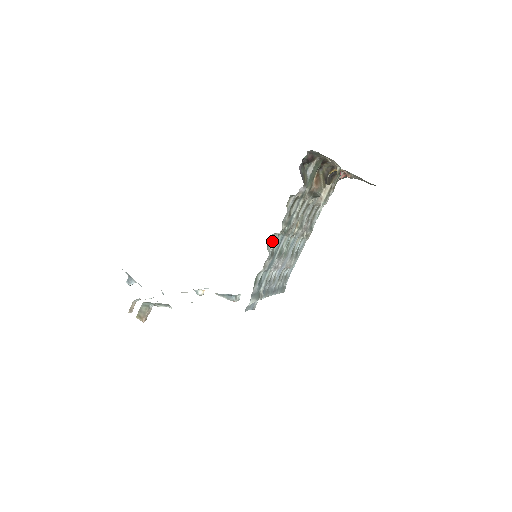
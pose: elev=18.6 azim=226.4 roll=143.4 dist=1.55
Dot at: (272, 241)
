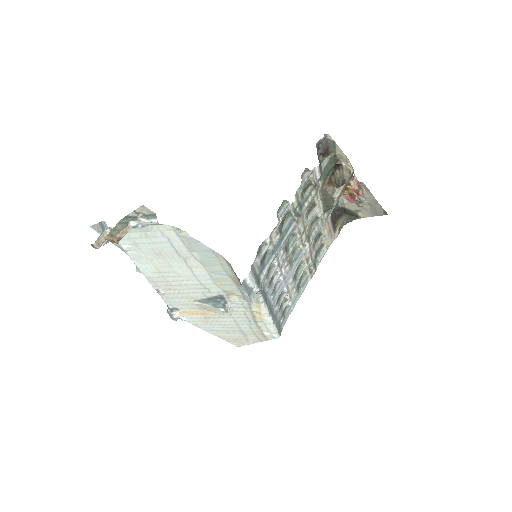
Dot at: (283, 210)
